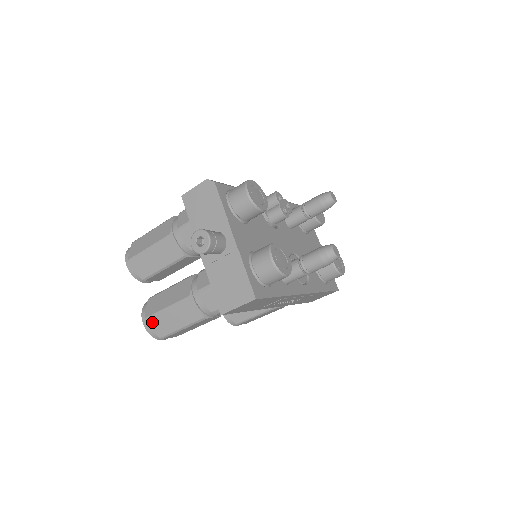
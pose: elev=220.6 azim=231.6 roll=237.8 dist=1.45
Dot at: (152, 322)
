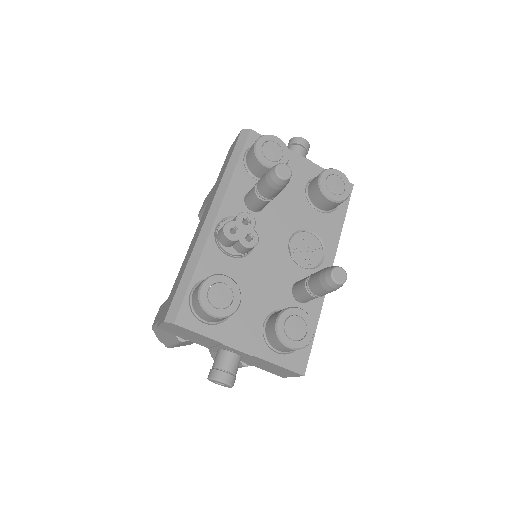
Dot at: occluded
